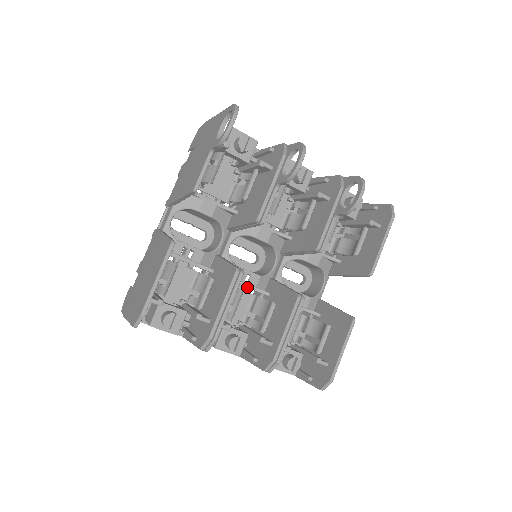
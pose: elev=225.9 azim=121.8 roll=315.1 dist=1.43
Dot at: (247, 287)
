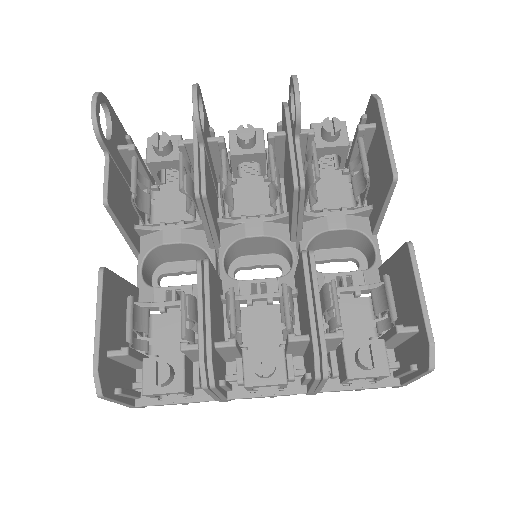
Dot at: (265, 298)
